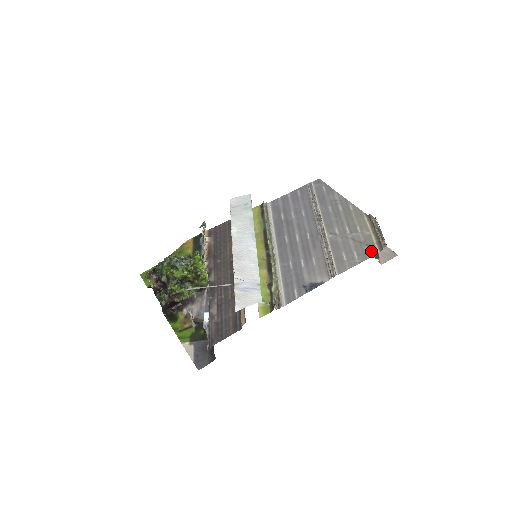
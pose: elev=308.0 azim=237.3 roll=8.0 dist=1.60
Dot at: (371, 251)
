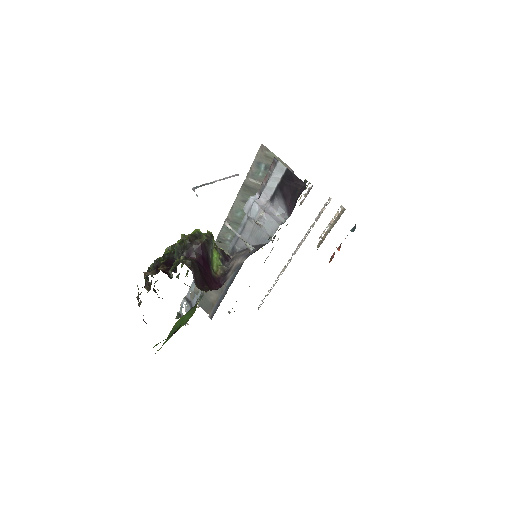
Dot at: occluded
